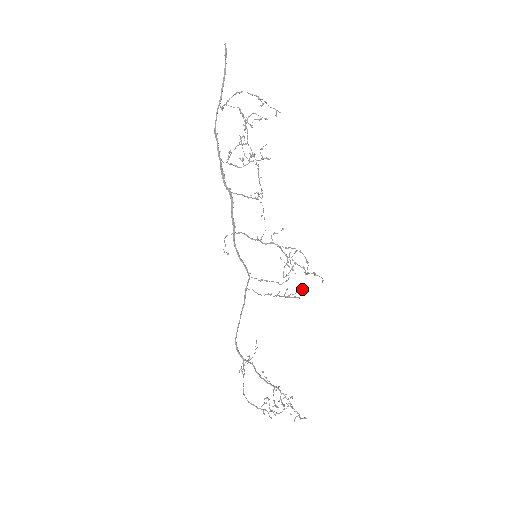
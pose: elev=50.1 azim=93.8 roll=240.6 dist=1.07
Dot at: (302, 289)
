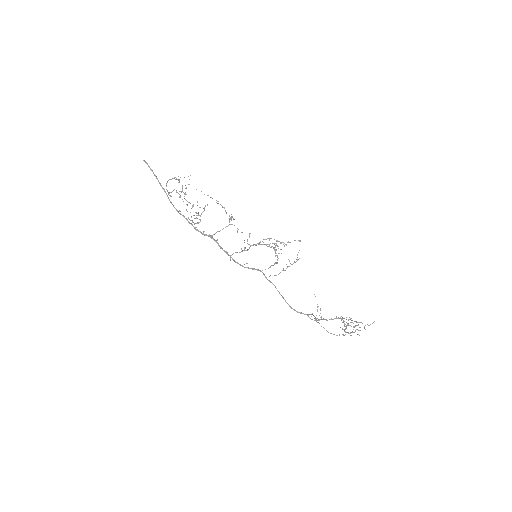
Dot at: occluded
